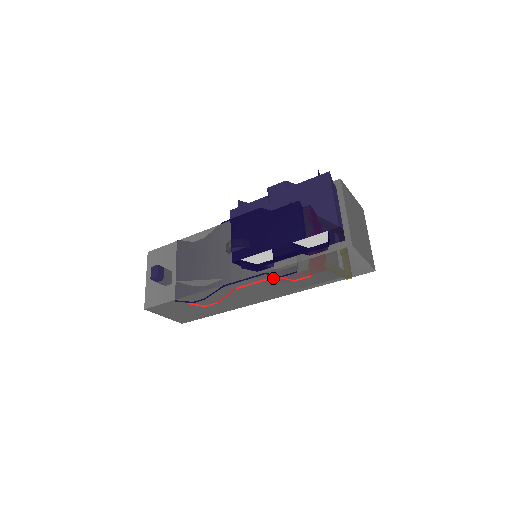
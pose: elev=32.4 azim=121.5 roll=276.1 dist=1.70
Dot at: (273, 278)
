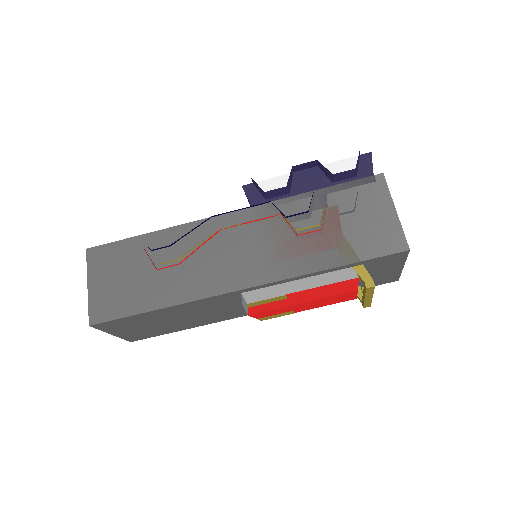
Dot at: (274, 221)
